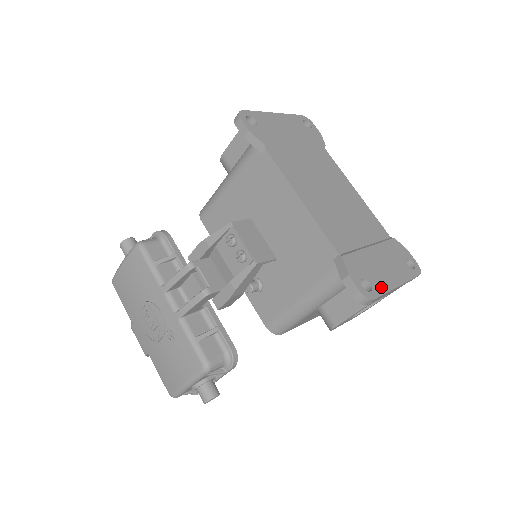
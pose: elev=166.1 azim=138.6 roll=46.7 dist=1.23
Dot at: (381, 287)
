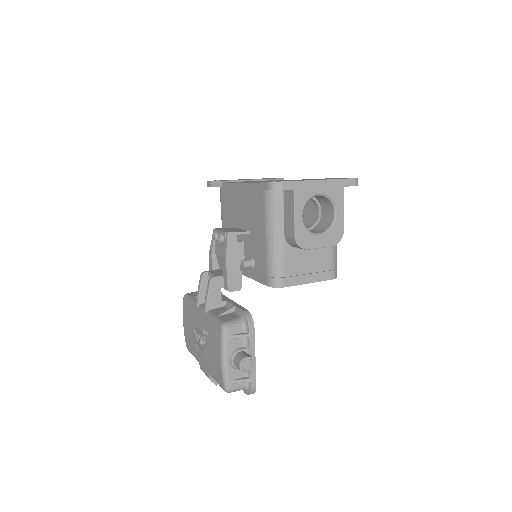
Dot at: (295, 181)
